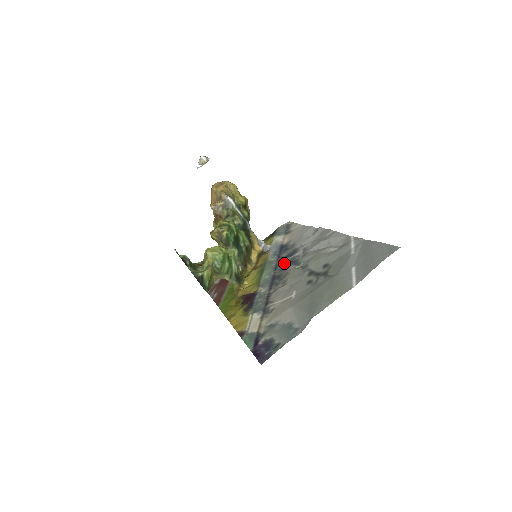
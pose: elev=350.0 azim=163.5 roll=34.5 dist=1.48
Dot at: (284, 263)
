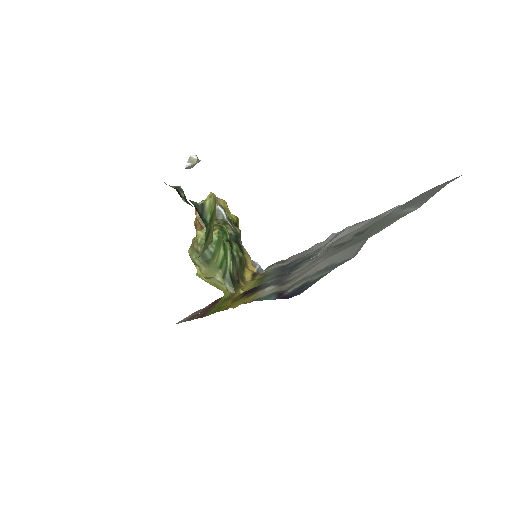
Dot at: (291, 266)
